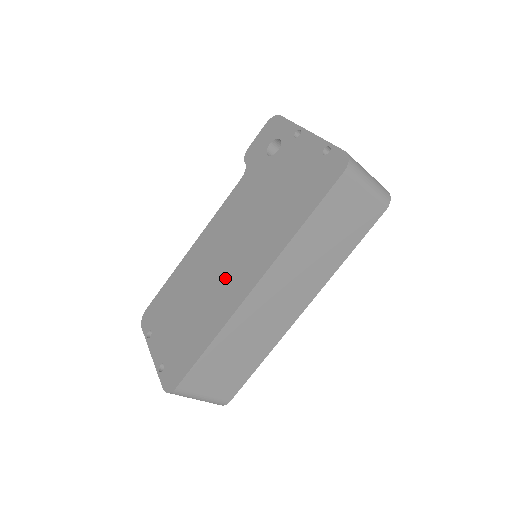
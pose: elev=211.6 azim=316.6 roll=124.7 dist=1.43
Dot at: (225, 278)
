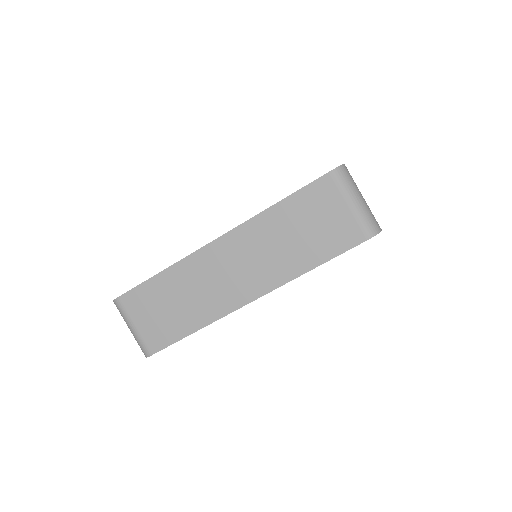
Dot at: occluded
